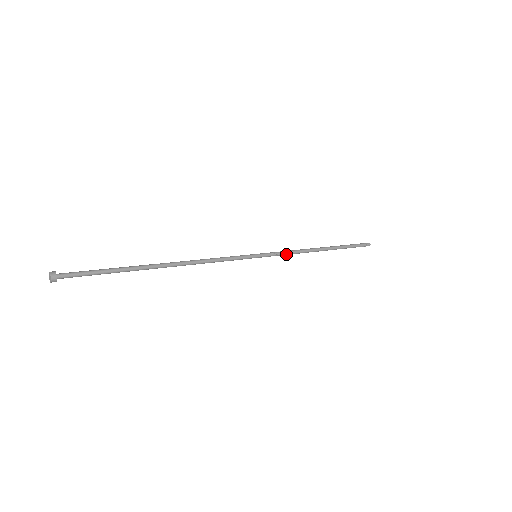
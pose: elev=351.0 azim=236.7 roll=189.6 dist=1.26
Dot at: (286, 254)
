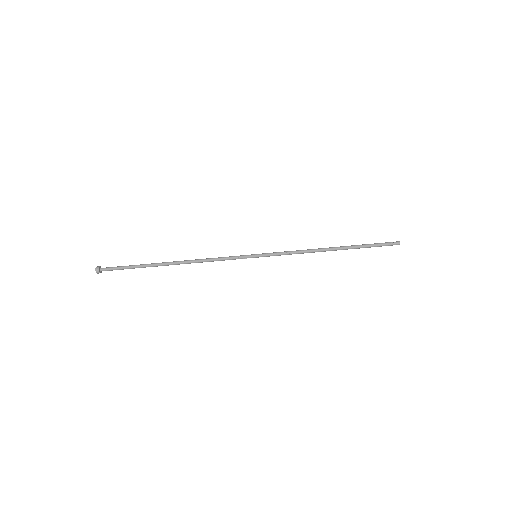
Dot at: (288, 252)
